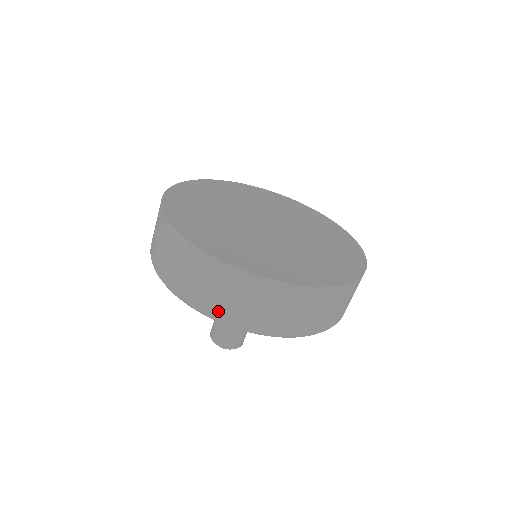
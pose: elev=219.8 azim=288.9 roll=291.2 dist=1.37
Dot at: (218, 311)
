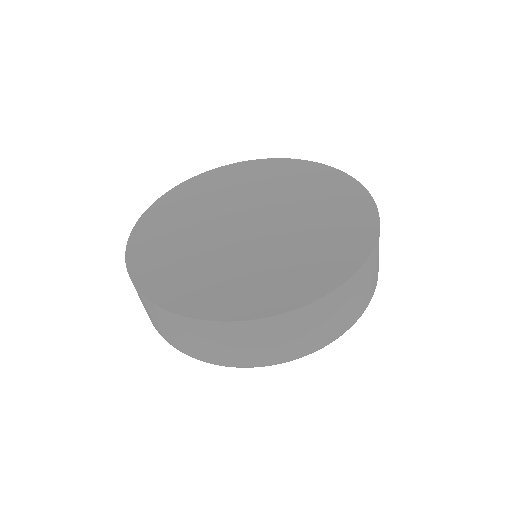
Dot at: (194, 353)
